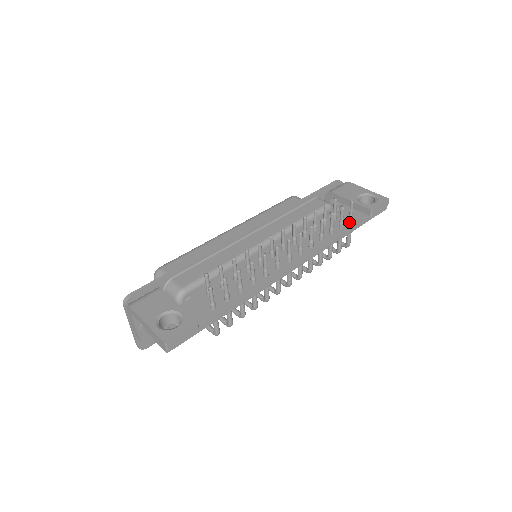
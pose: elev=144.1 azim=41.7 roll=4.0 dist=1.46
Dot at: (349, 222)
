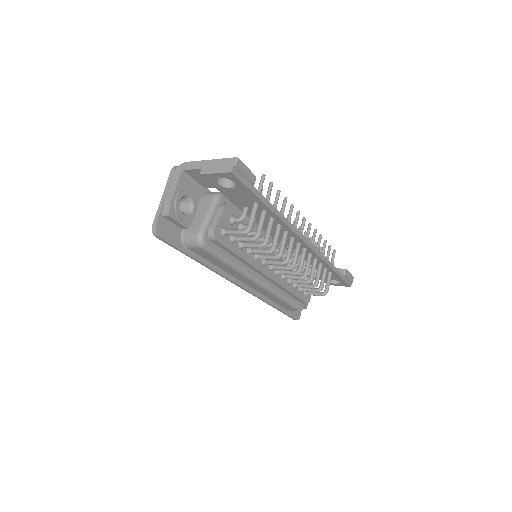
Dot at: occluded
